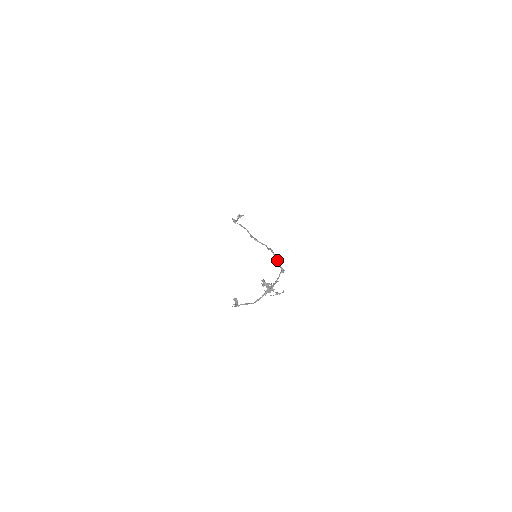
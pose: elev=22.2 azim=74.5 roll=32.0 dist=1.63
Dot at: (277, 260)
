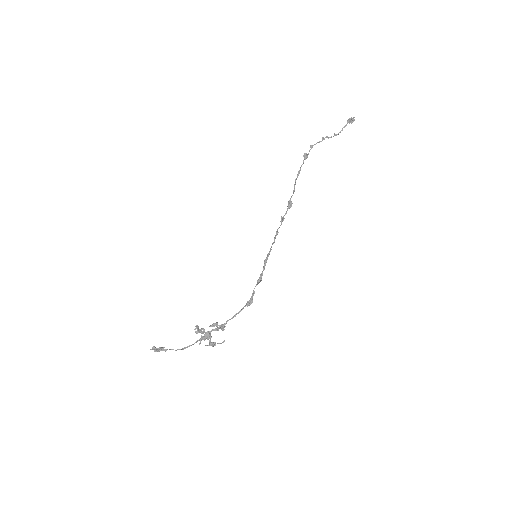
Dot at: (257, 281)
